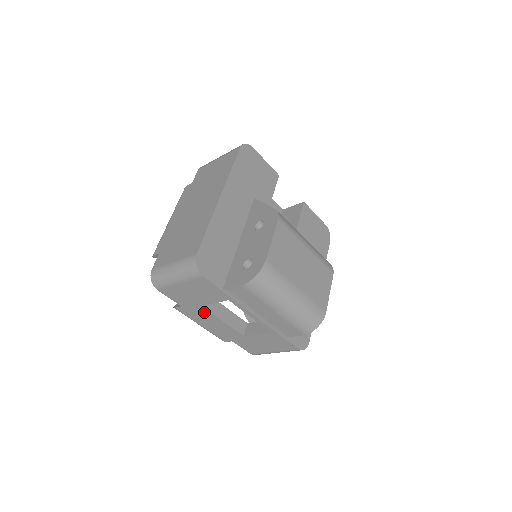
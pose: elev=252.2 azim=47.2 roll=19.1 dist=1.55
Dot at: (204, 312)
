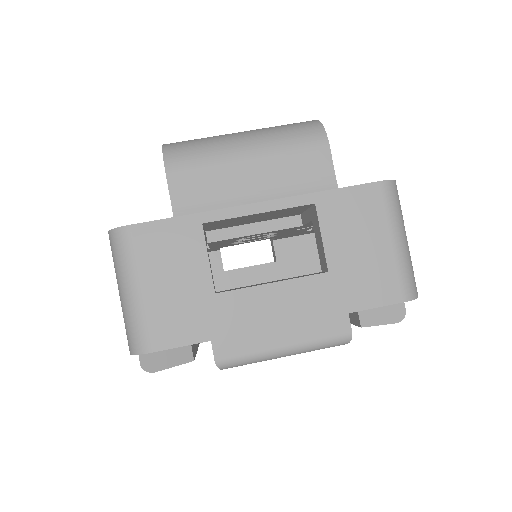
Dot at: (236, 303)
